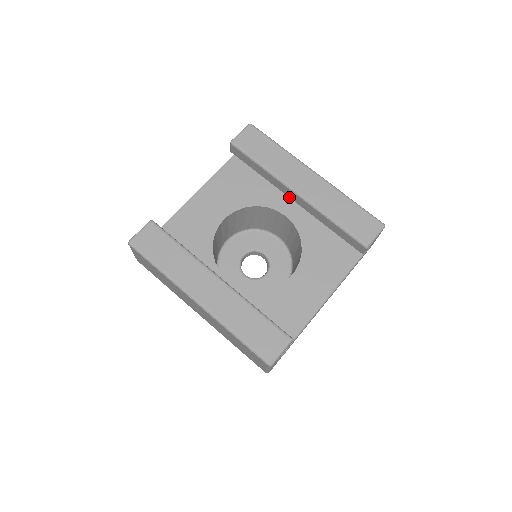
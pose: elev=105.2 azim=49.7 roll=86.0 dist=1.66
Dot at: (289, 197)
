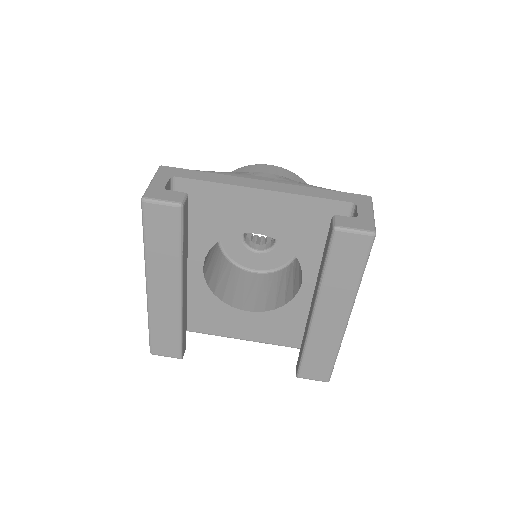
Dot at: (313, 295)
